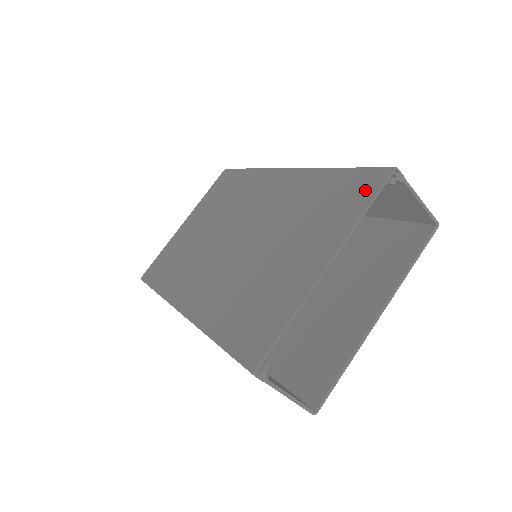
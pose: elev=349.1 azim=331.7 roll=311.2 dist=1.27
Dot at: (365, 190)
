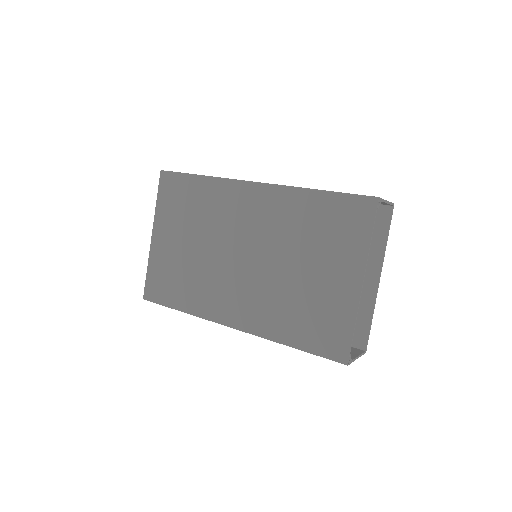
Dot at: (361, 218)
